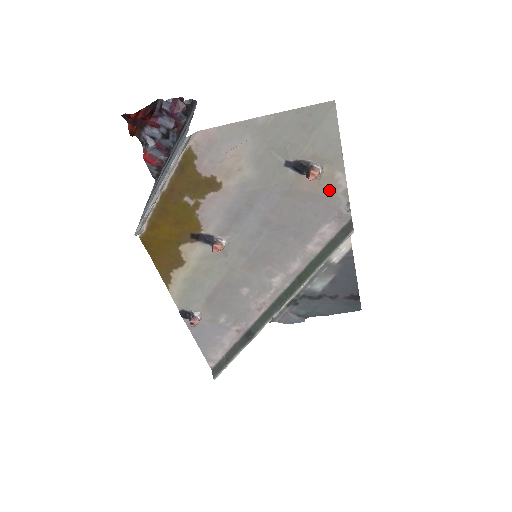
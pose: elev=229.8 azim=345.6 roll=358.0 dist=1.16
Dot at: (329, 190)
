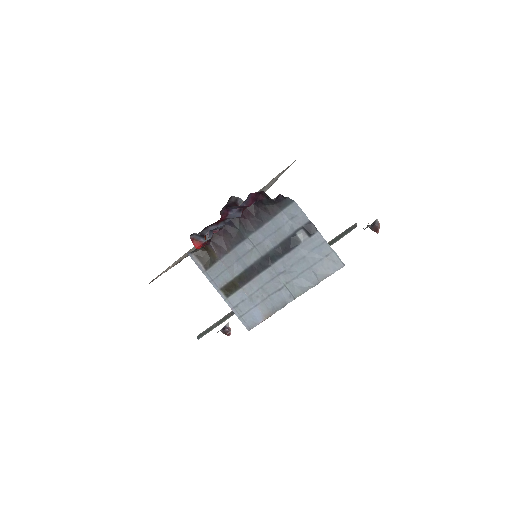
Dot at: occluded
